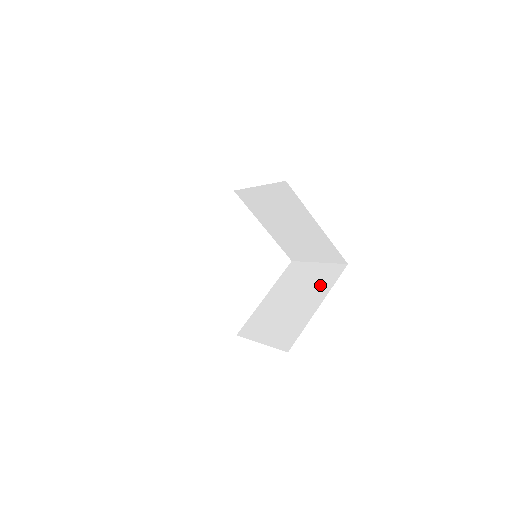
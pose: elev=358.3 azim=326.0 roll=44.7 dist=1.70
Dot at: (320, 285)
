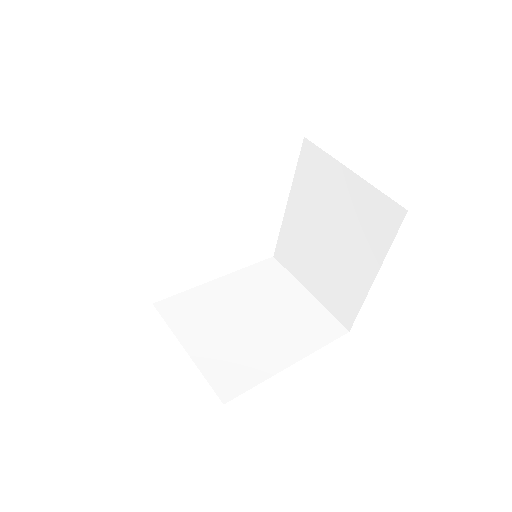
Dot at: (367, 234)
